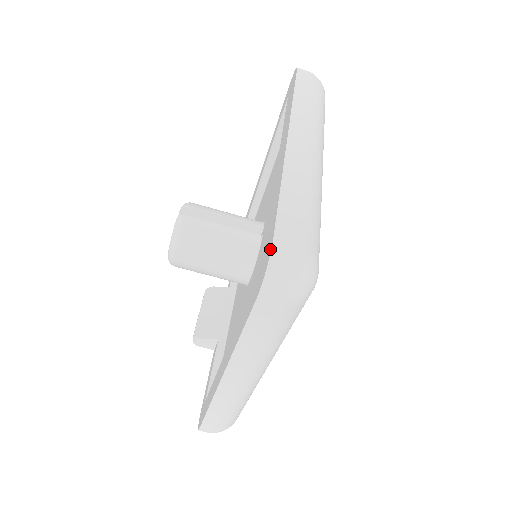
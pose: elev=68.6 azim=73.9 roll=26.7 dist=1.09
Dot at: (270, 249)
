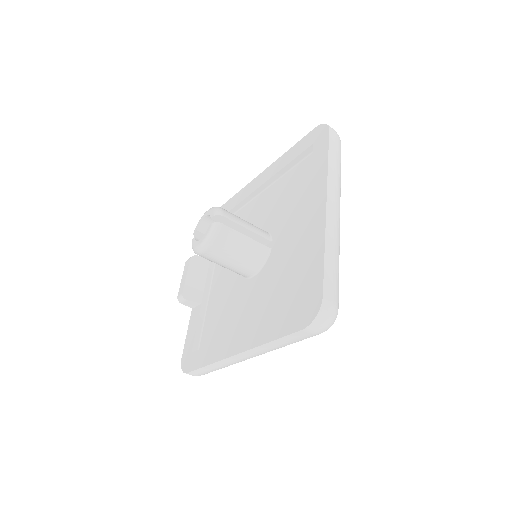
Dot at: (319, 303)
